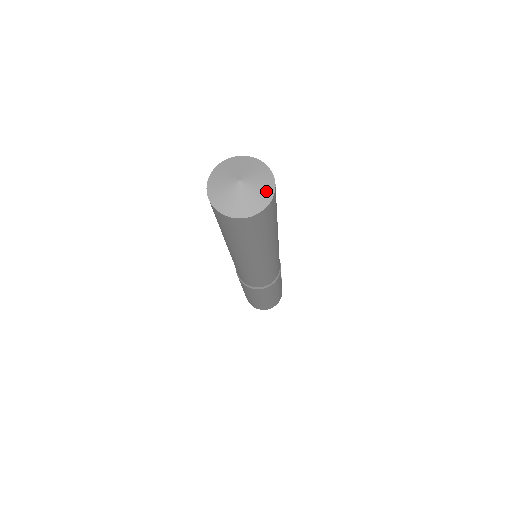
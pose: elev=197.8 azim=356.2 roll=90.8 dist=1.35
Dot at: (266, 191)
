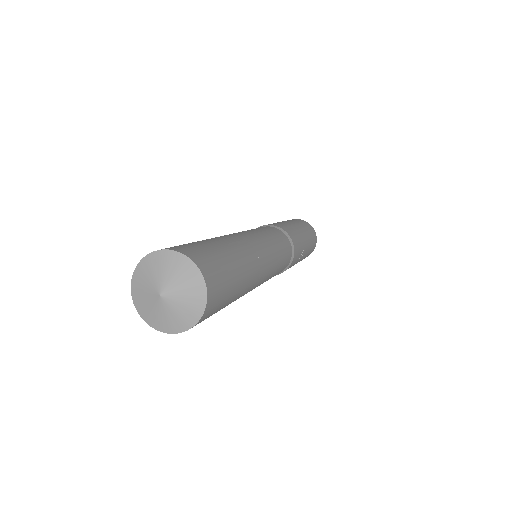
Dot at: (192, 312)
